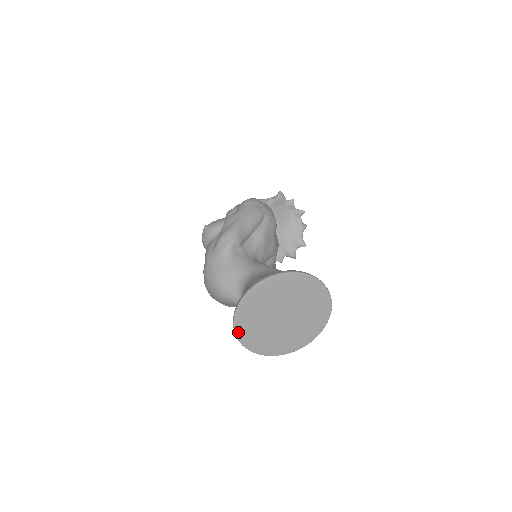
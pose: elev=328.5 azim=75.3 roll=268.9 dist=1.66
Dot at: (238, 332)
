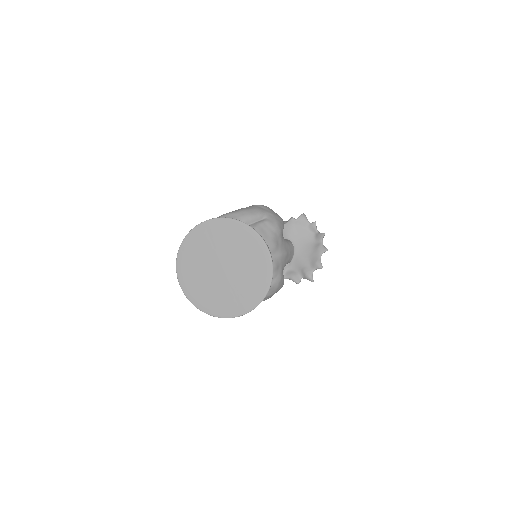
Dot at: (180, 277)
